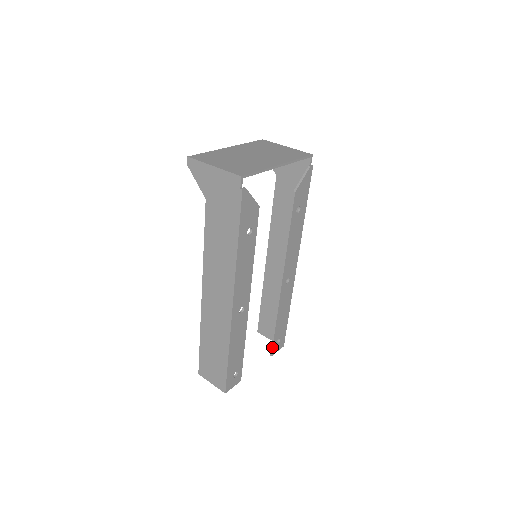
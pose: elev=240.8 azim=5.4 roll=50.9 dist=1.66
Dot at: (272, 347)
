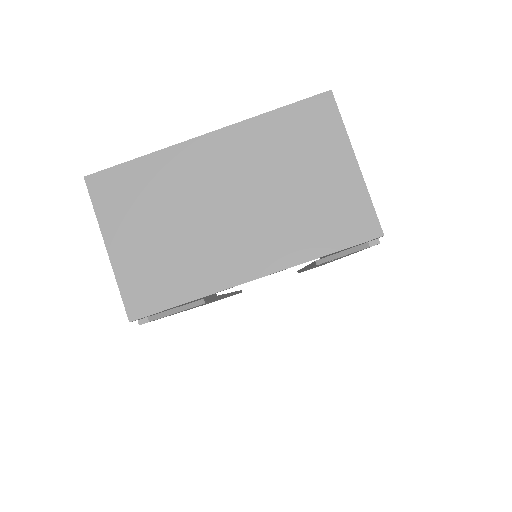
Dot at: occluded
